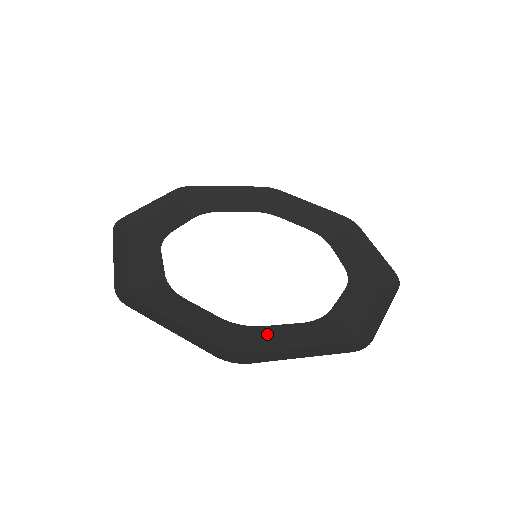
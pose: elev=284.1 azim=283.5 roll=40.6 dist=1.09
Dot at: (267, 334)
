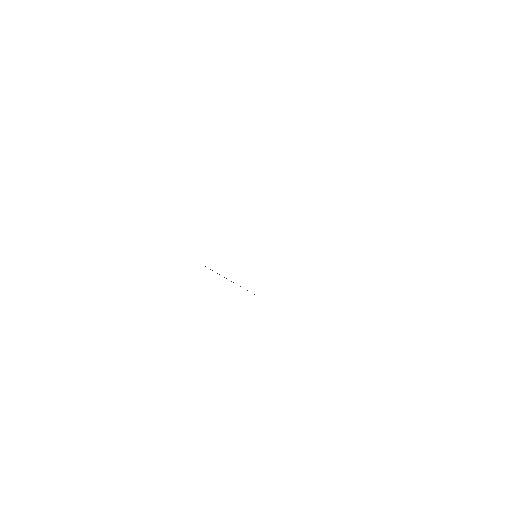
Dot at: occluded
